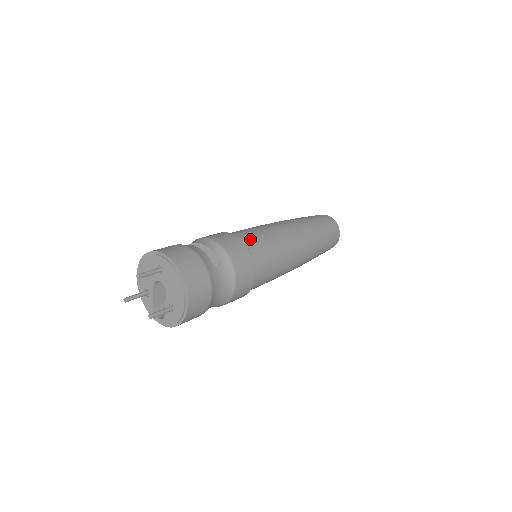
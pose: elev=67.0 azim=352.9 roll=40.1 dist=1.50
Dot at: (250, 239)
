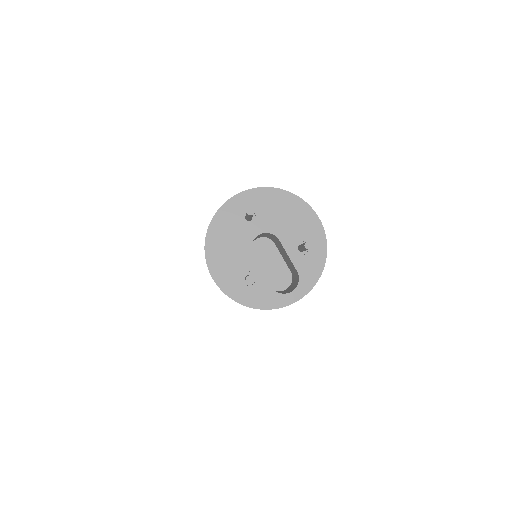
Dot at: occluded
